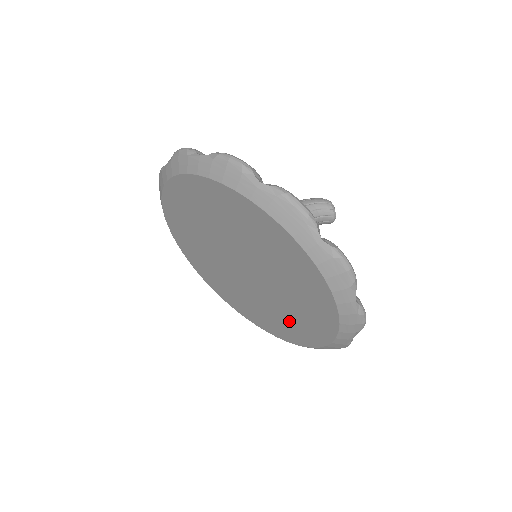
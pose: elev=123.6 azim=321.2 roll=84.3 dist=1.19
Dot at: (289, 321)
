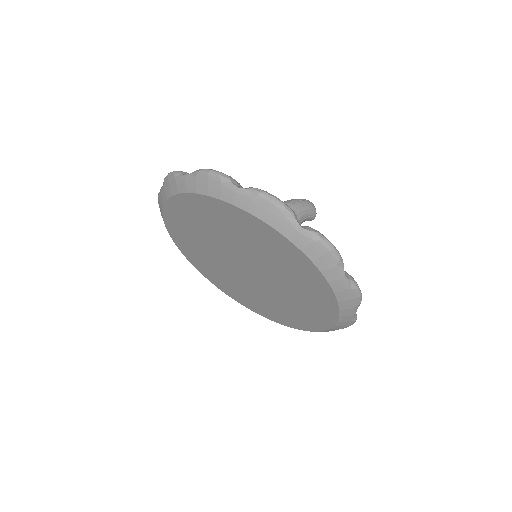
Dot at: (253, 300)
